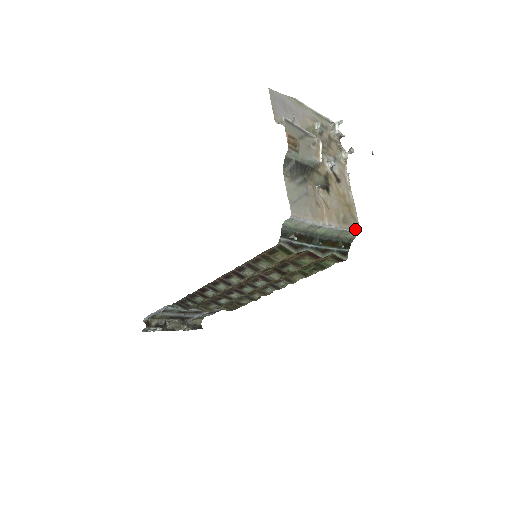
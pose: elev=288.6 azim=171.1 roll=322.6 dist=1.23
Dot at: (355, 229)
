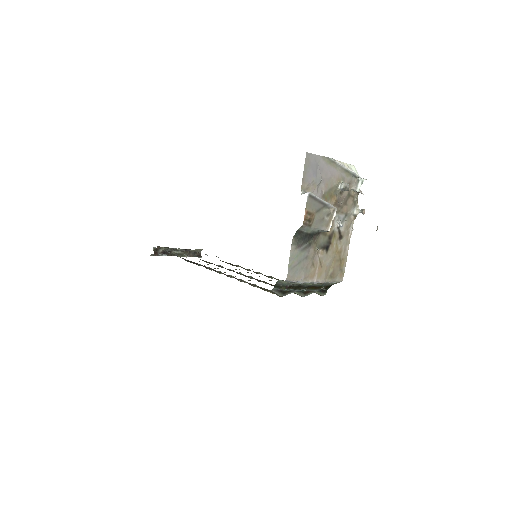
Dot at: (339, 280)
